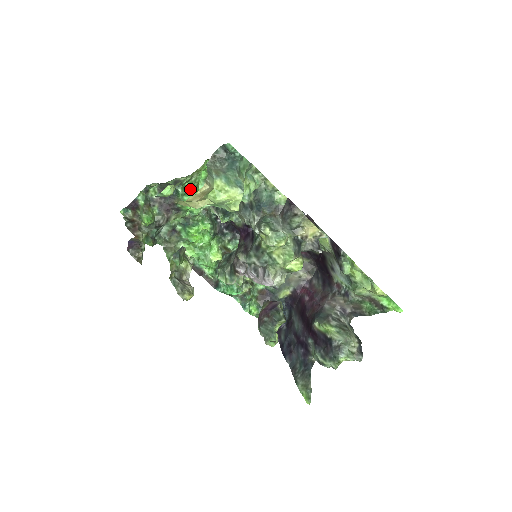
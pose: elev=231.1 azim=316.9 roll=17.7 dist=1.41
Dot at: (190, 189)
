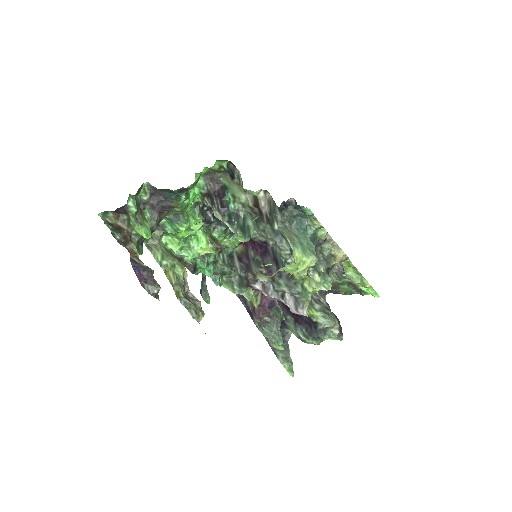
Dot at: occluded
